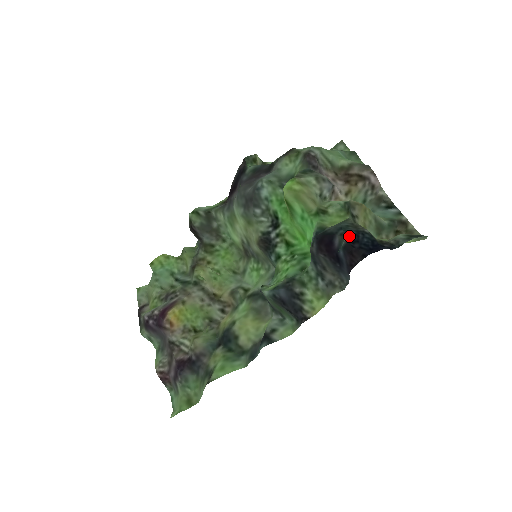
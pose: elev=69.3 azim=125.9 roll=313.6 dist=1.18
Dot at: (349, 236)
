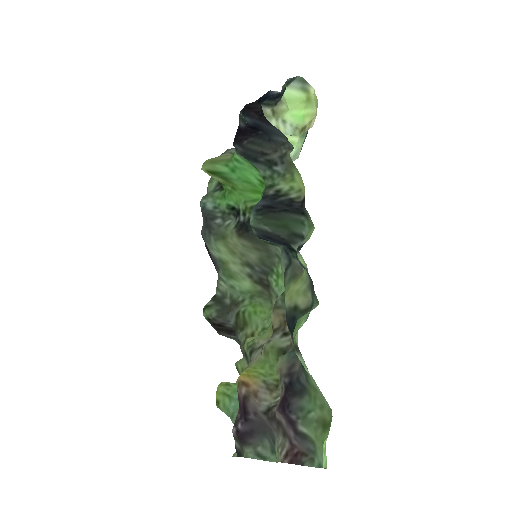
Dot at: occluded
